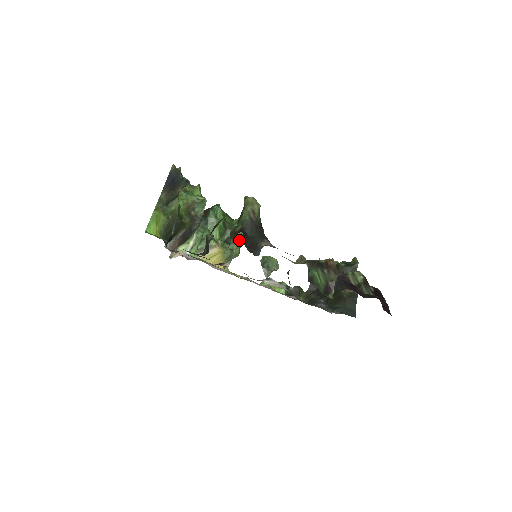
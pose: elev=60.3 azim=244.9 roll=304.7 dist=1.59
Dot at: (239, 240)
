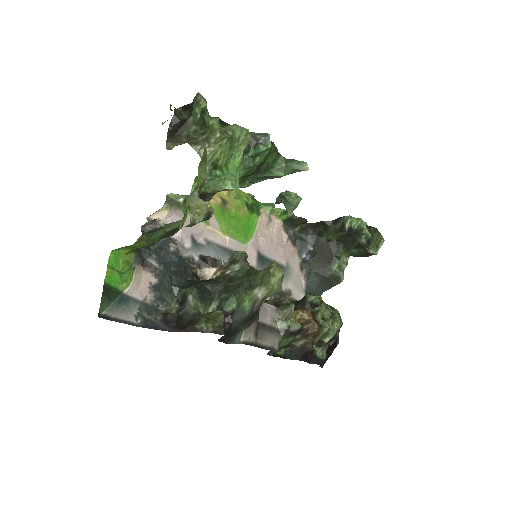
Dot at: (268, 178)
